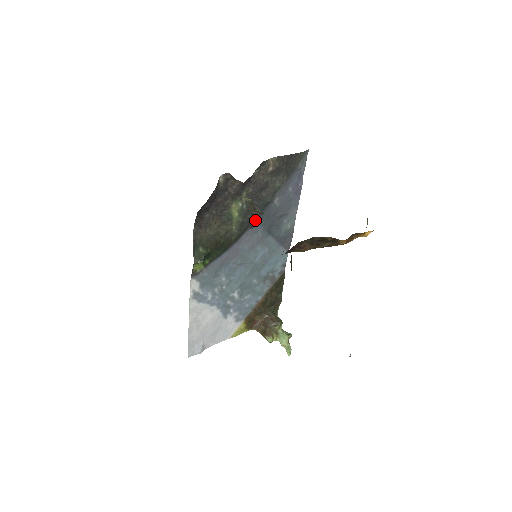
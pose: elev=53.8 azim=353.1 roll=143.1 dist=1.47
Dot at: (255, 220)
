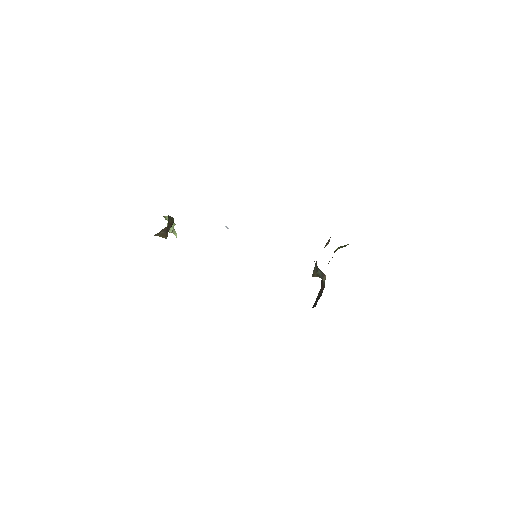
Dot at: occluded
